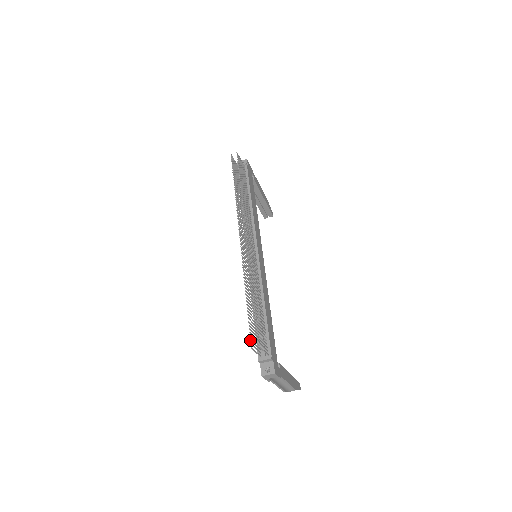
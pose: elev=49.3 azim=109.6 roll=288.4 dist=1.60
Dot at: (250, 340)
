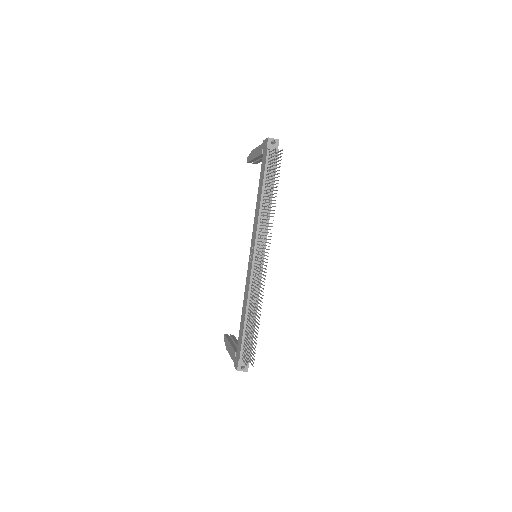
Dot at: occluded
